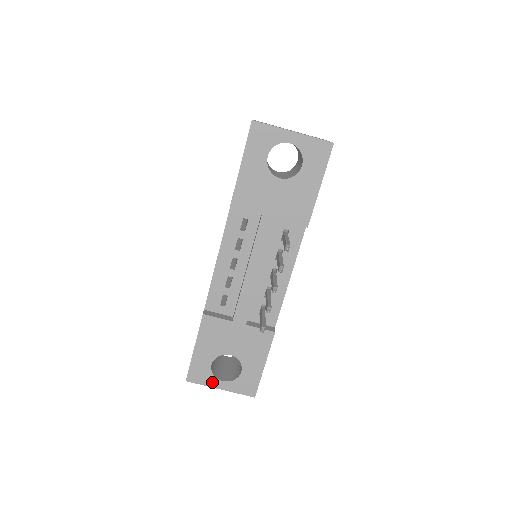
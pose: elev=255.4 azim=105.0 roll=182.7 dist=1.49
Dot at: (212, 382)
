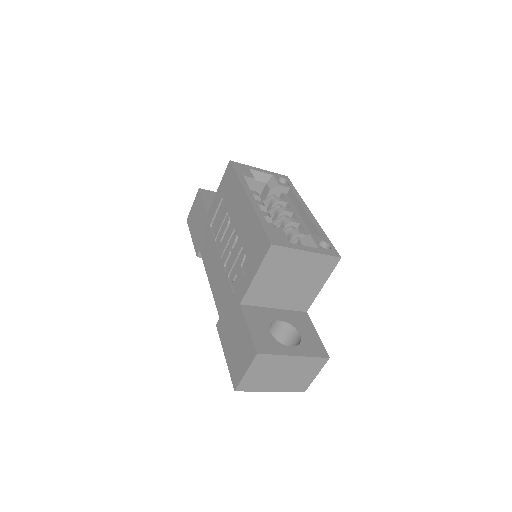
Dot at: occluded
